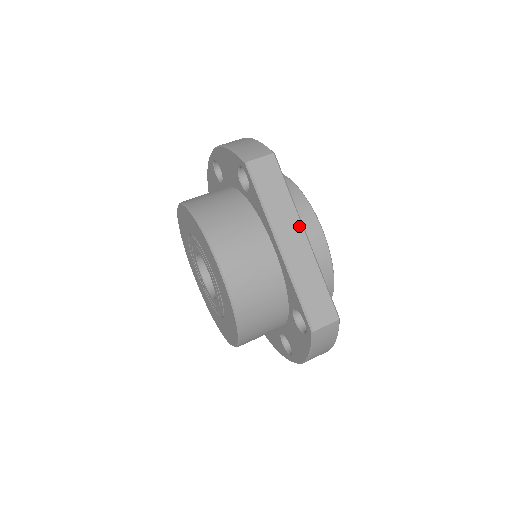
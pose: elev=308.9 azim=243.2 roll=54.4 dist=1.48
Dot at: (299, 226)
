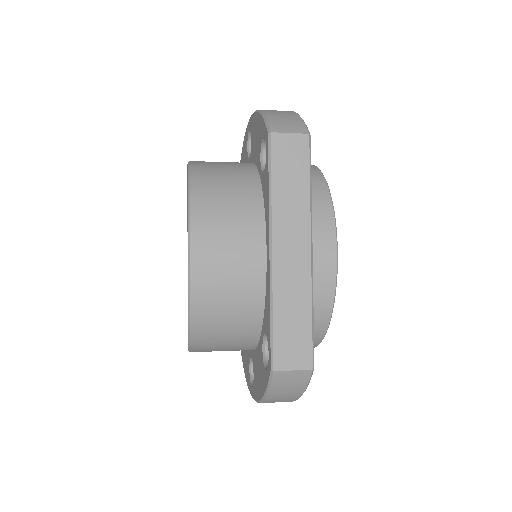
Dot at: (306, 234)
